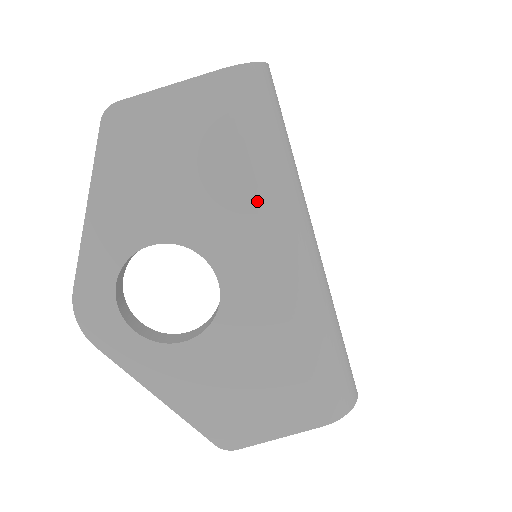
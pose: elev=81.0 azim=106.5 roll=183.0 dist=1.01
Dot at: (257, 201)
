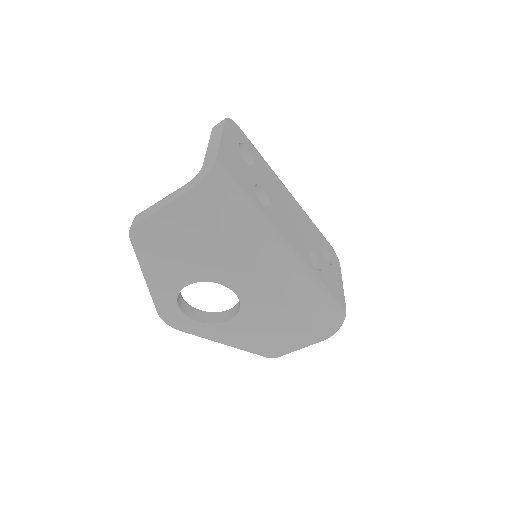
Dot at: (239, 252)
